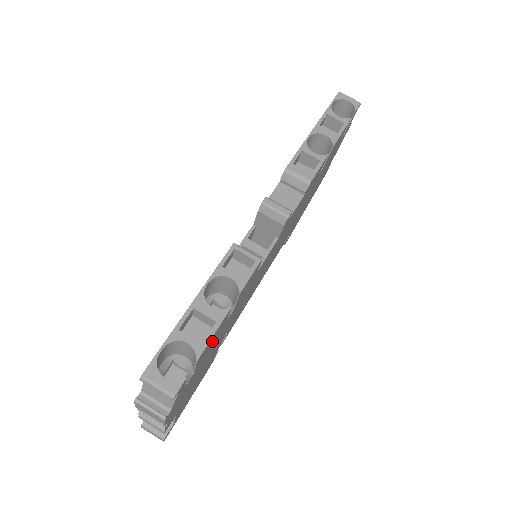
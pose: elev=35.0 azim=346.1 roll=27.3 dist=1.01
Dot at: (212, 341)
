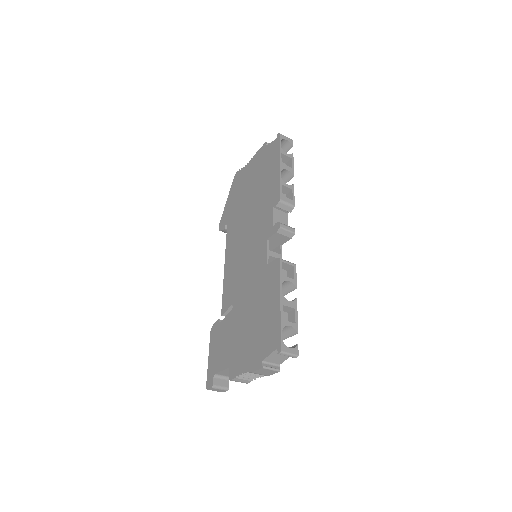
Dot at: (287, 320)
